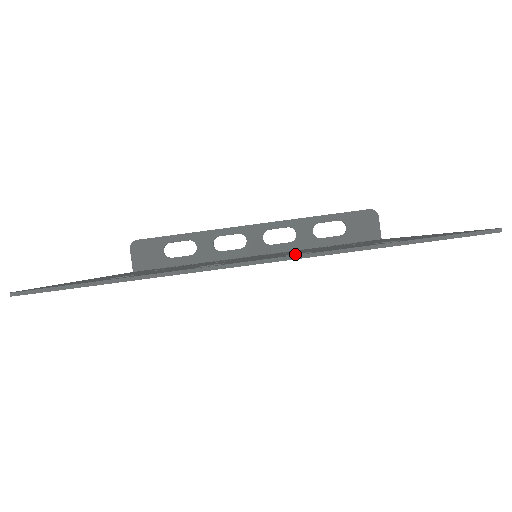
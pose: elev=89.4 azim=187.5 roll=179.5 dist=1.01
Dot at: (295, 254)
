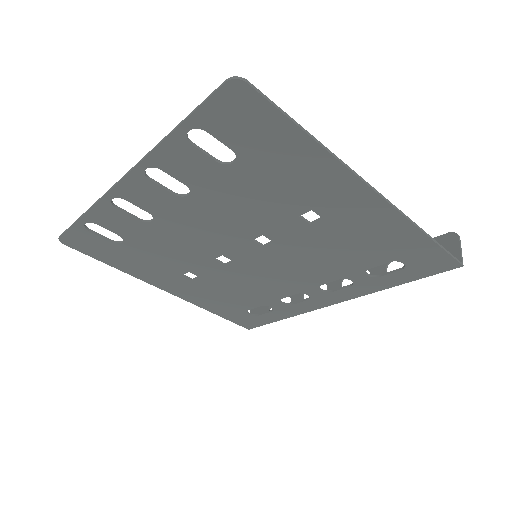
Dot at: (187, 194)
